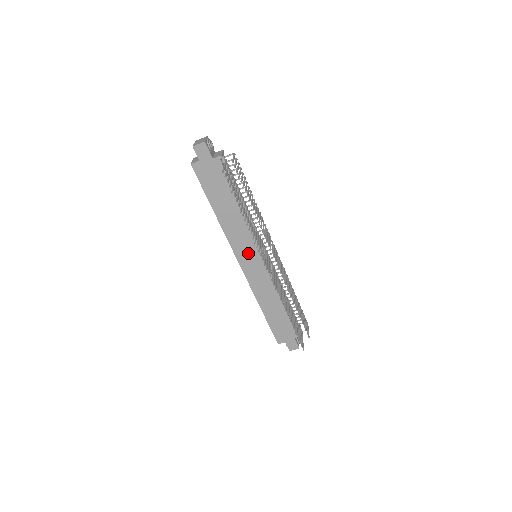
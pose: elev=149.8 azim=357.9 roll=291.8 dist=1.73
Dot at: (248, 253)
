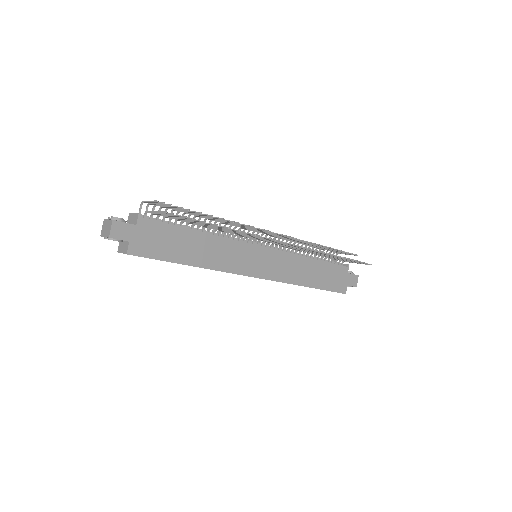
Dot at: (251, 260)
